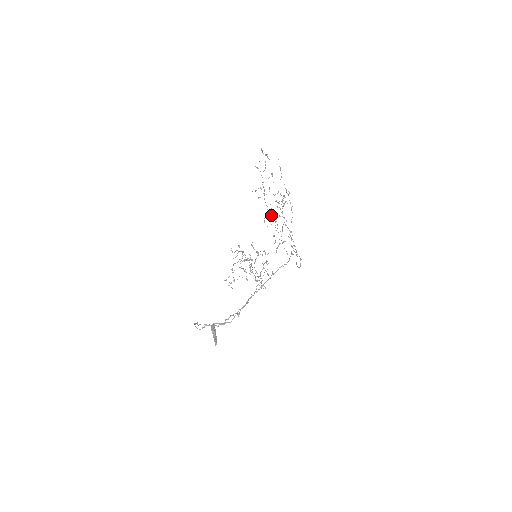
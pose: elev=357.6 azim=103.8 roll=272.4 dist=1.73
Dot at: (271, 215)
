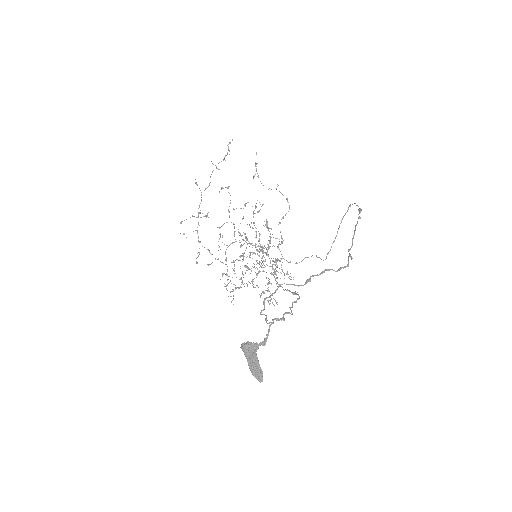
Dot at: occluded
